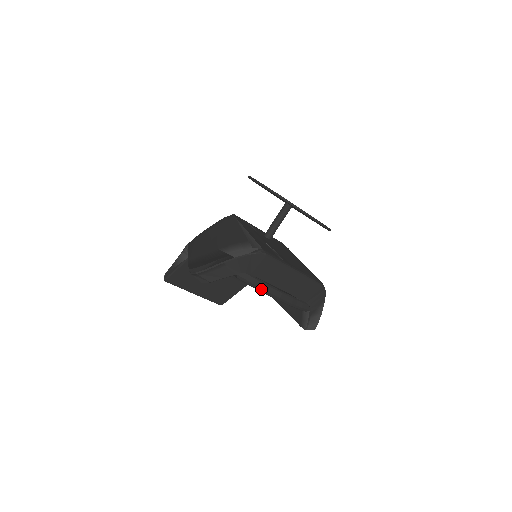
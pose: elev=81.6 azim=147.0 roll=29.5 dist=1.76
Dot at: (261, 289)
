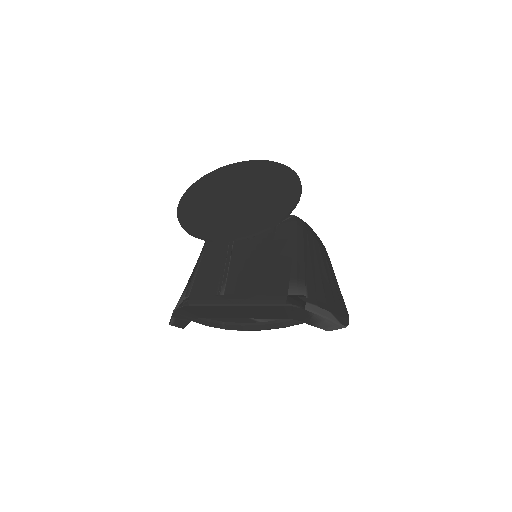
Dot at: occluded
